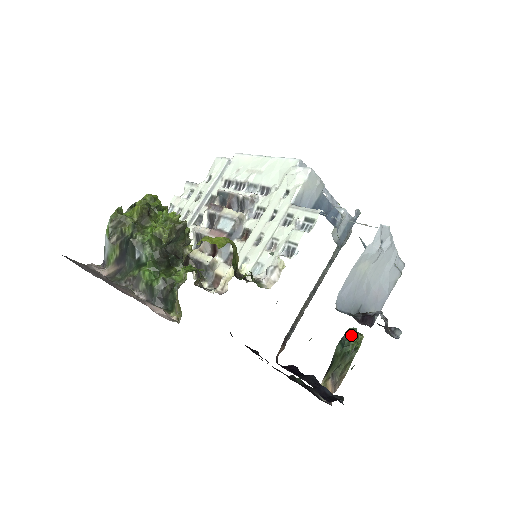
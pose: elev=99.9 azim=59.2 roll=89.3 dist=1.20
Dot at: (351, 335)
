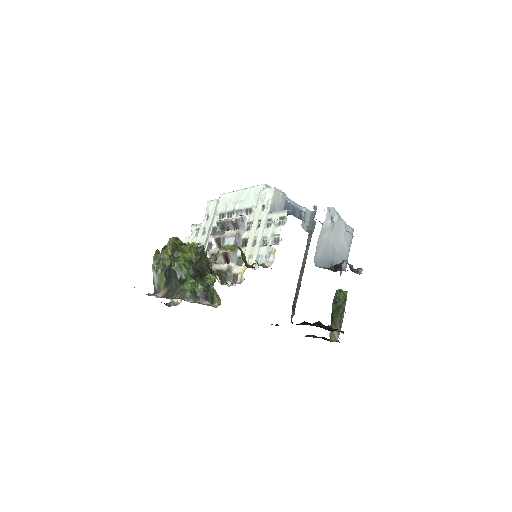
Dot at: (339, 294)
